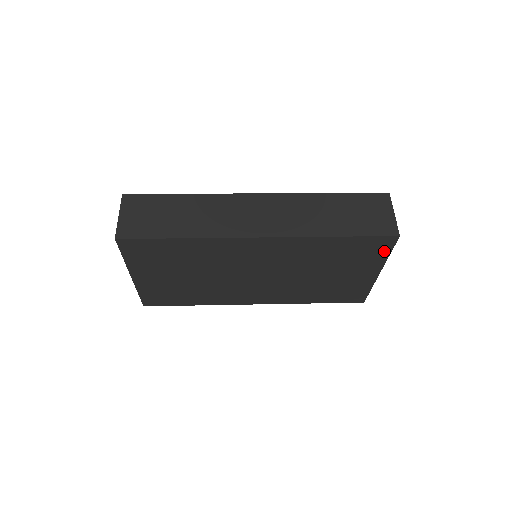
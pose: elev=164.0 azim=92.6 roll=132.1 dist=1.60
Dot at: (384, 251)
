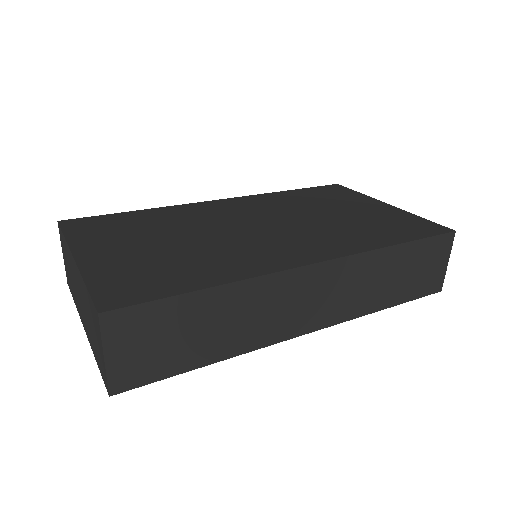
Dot at: occluded
